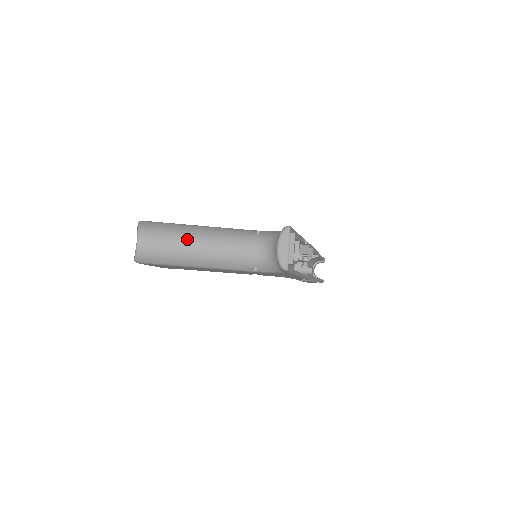
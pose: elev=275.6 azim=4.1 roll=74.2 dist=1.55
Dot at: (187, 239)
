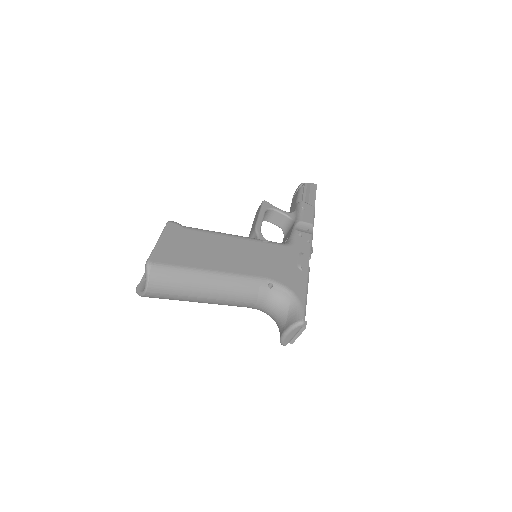
Dot at: (198, 294)
